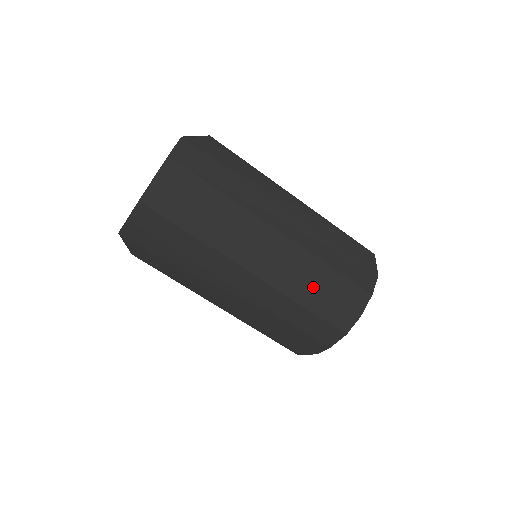
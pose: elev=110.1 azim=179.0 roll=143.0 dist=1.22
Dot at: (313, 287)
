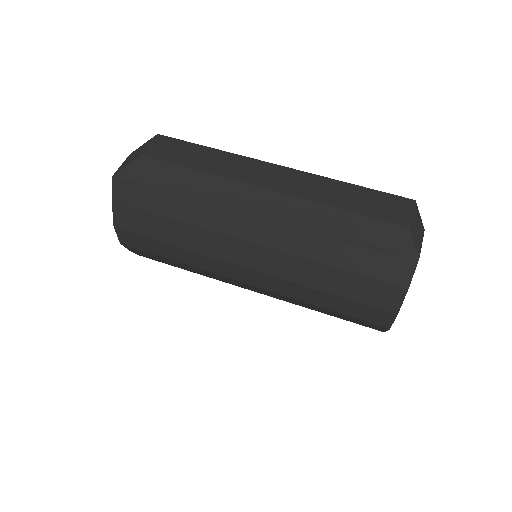
Dot at: (319, 291)
